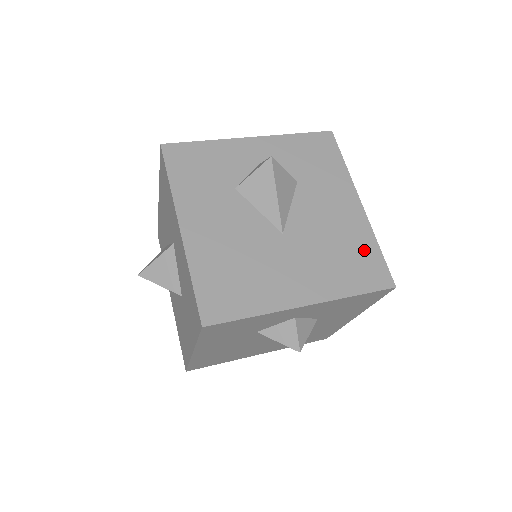
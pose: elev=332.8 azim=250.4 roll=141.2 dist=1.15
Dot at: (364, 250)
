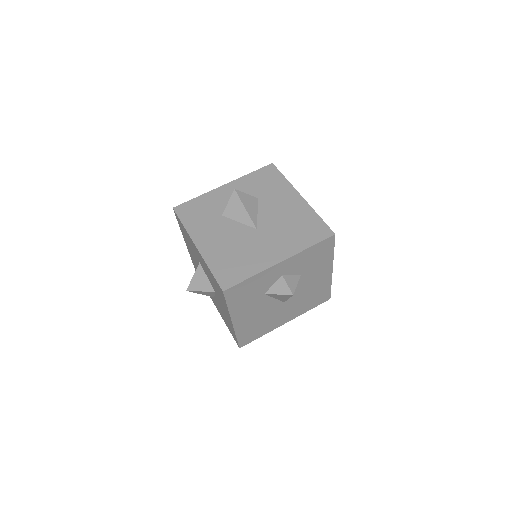
Dot at: (310, 221)
